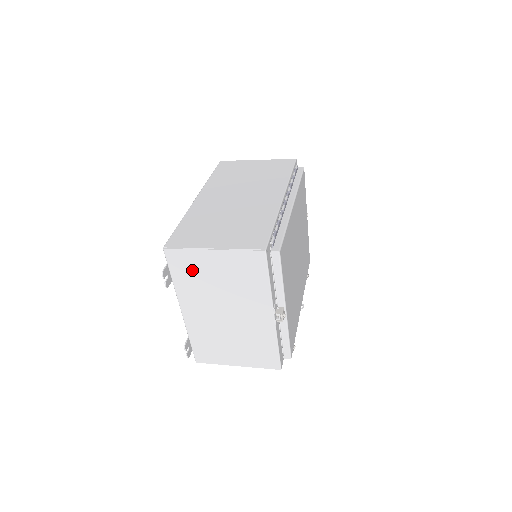
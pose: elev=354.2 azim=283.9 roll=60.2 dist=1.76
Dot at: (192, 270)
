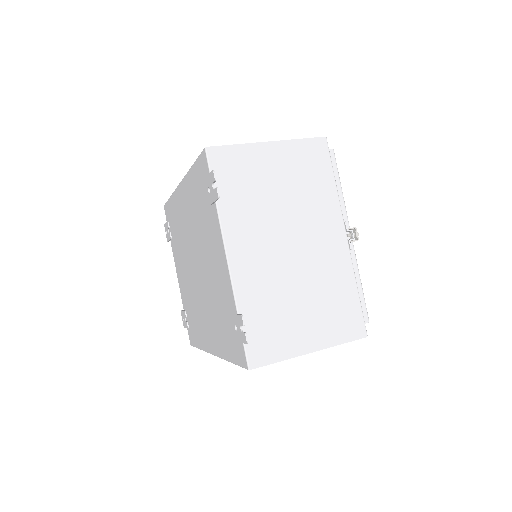
Dot at: (244, 178)
